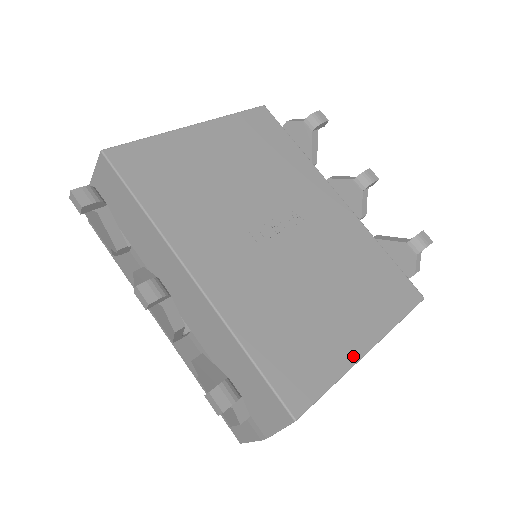
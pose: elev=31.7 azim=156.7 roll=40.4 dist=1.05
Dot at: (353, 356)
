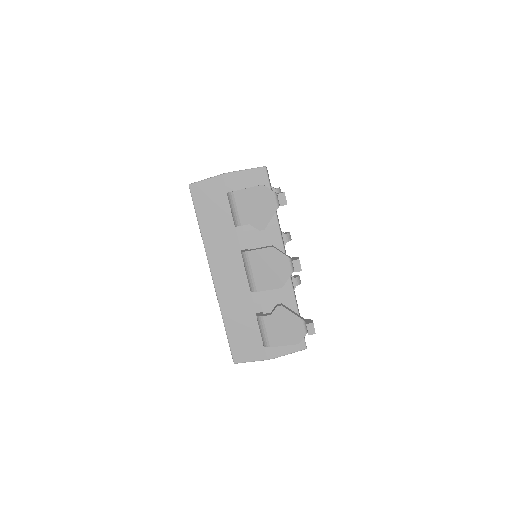
Dot at: occluded
